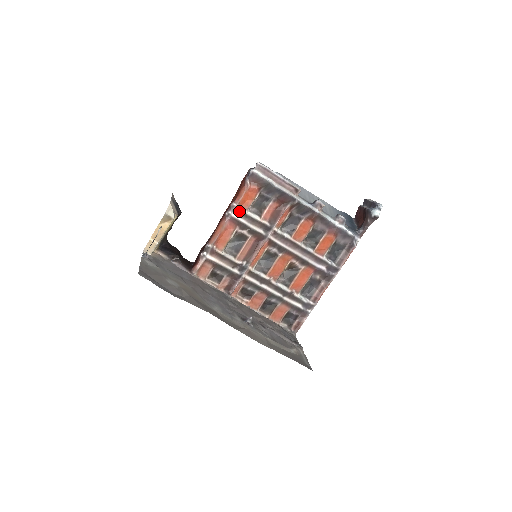
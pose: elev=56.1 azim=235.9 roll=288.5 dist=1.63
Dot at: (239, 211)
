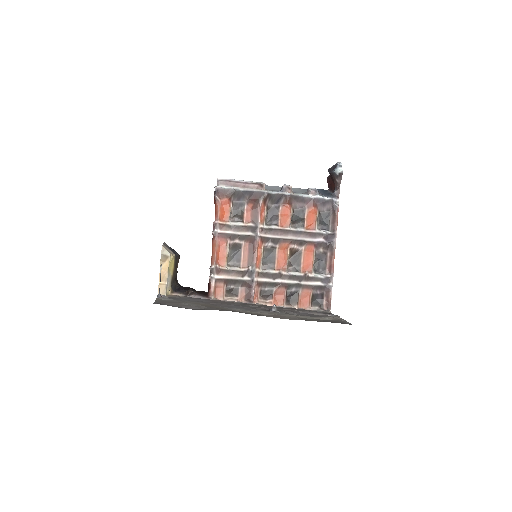
Dot at: (222, 225)
